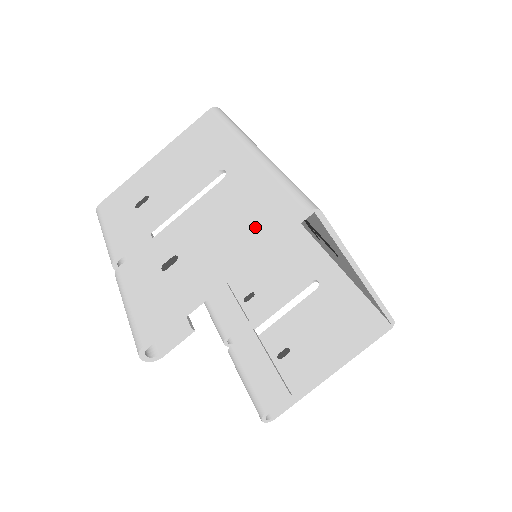
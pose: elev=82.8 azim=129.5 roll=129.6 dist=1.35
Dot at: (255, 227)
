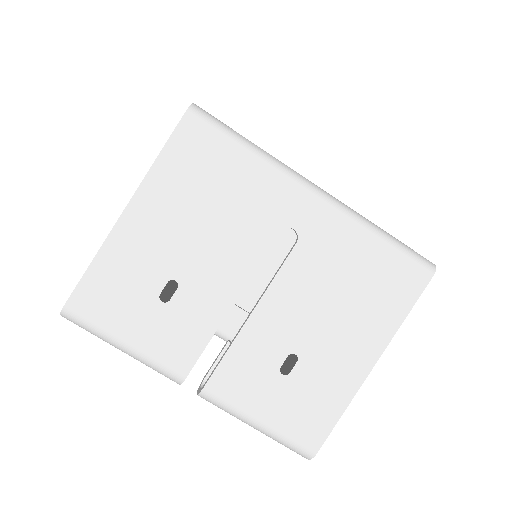
Dot at: (381, 301)
